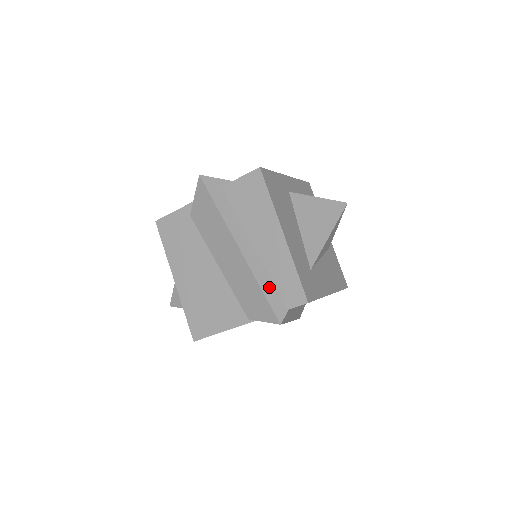
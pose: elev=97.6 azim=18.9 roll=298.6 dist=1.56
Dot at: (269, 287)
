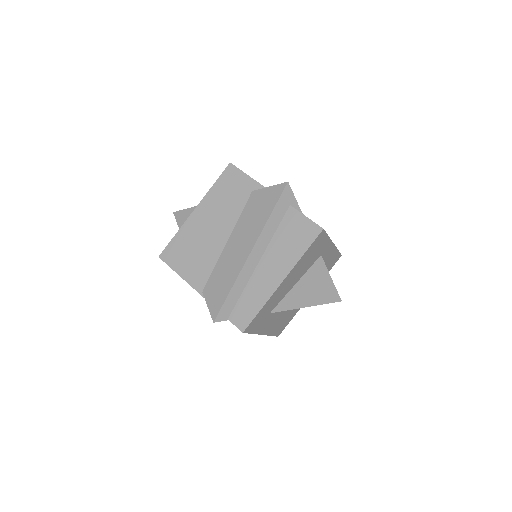
Dot at: (236, 295)
